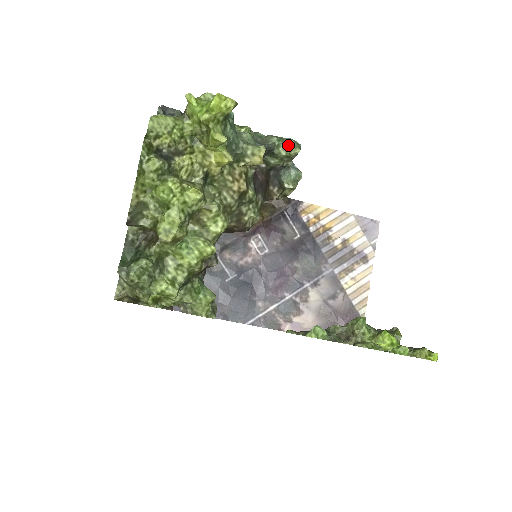
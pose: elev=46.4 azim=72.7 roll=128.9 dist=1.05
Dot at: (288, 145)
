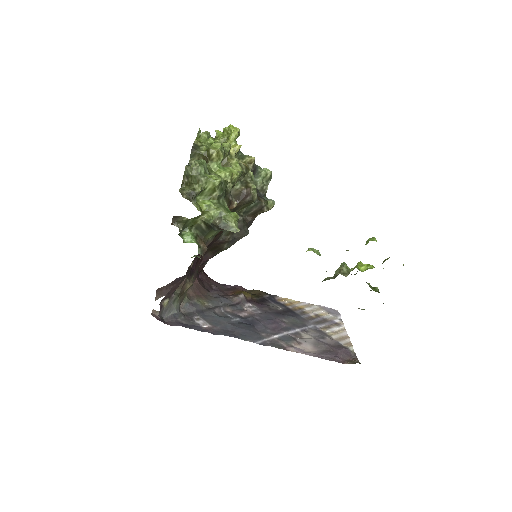
Dot at: (265, 169)
